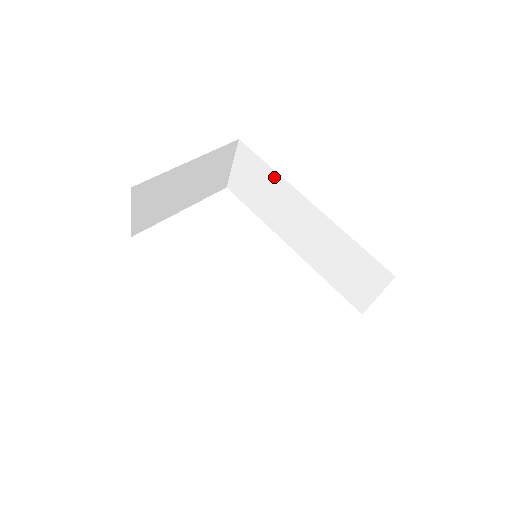
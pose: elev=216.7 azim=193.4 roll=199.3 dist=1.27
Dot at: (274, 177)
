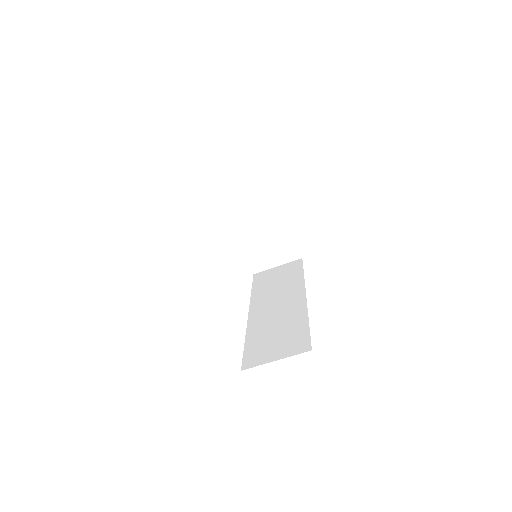
Dot at: (299, 278)
